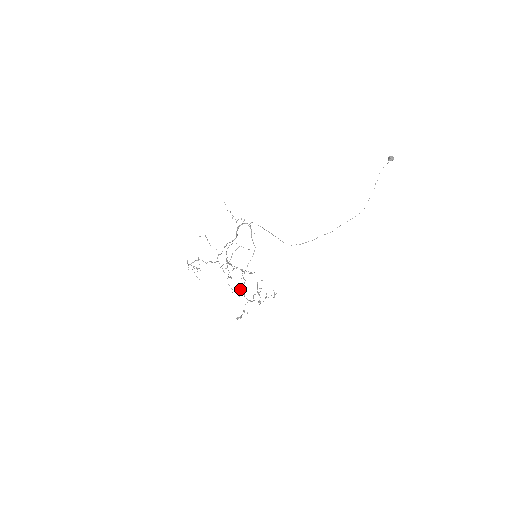
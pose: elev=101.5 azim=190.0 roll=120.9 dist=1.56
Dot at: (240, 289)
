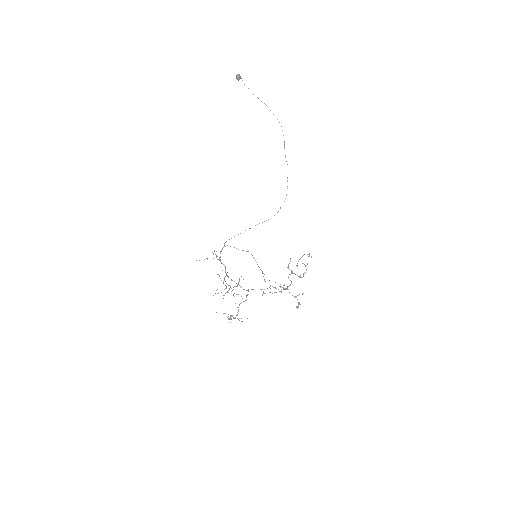
Dot at: (284, 285)
